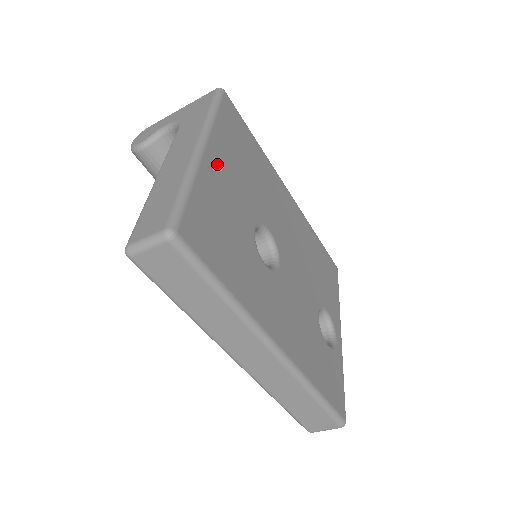
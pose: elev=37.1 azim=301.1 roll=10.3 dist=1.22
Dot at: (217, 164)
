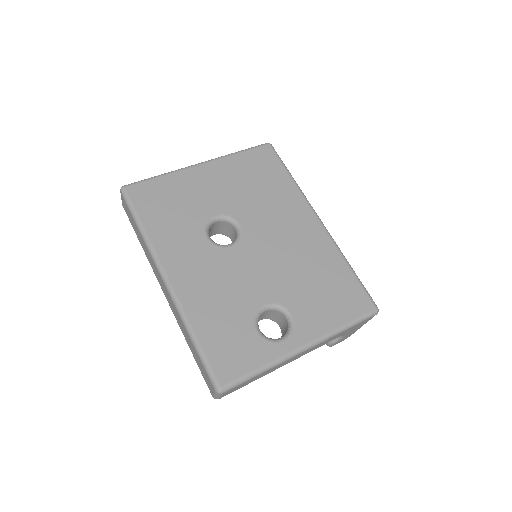
Dot at: (206, 174)
